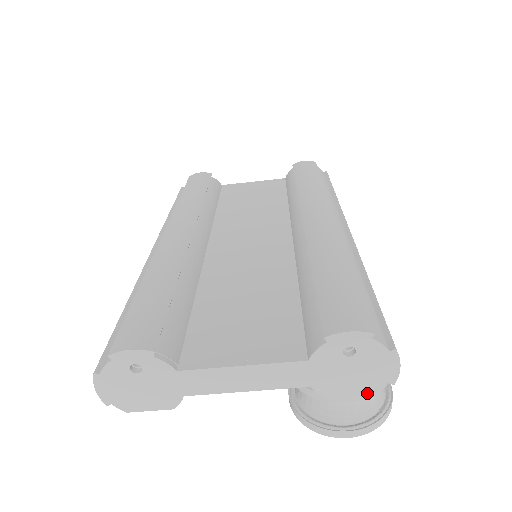
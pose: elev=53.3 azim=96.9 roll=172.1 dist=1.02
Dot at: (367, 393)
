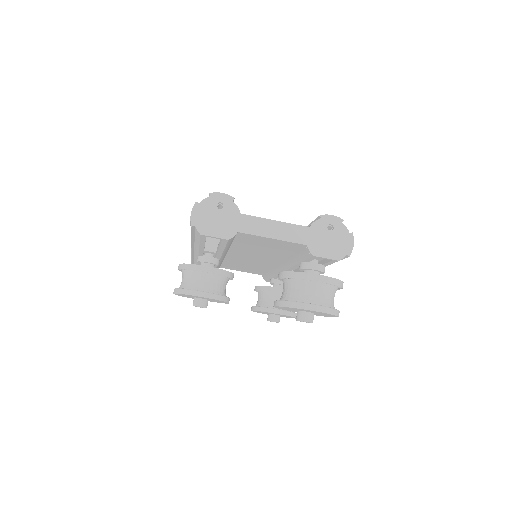
Dot at: (335, 259)
